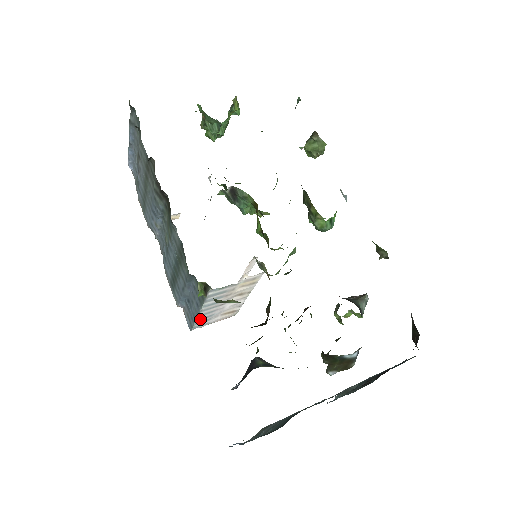
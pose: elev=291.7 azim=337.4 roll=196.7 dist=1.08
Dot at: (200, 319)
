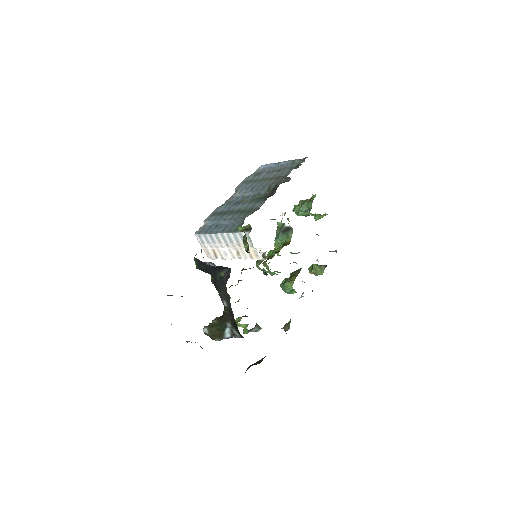
Dot at: (210, 236)
